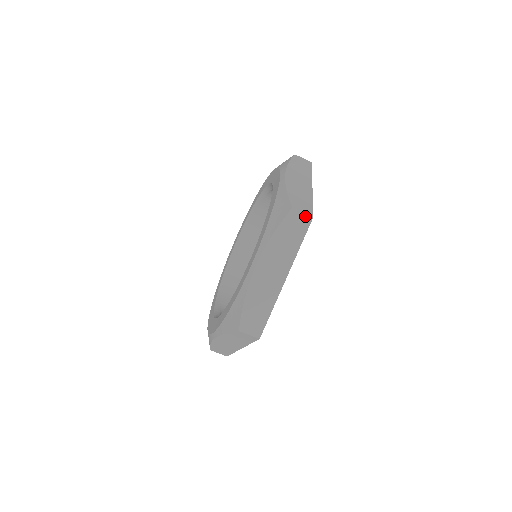
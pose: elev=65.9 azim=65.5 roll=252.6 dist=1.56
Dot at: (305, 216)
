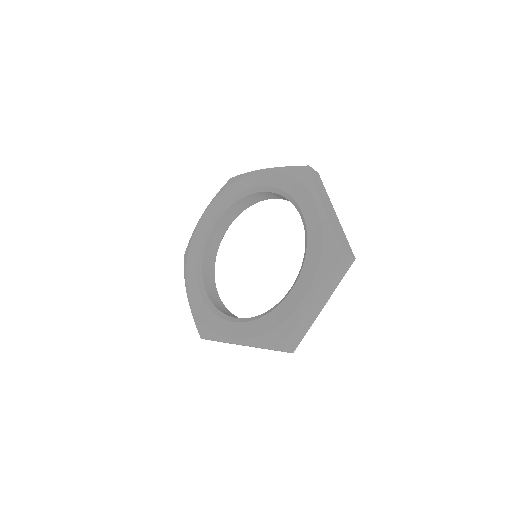
Dot at: (351, 258)
